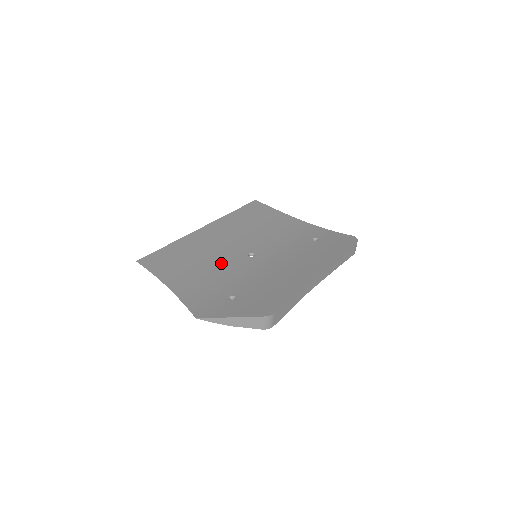
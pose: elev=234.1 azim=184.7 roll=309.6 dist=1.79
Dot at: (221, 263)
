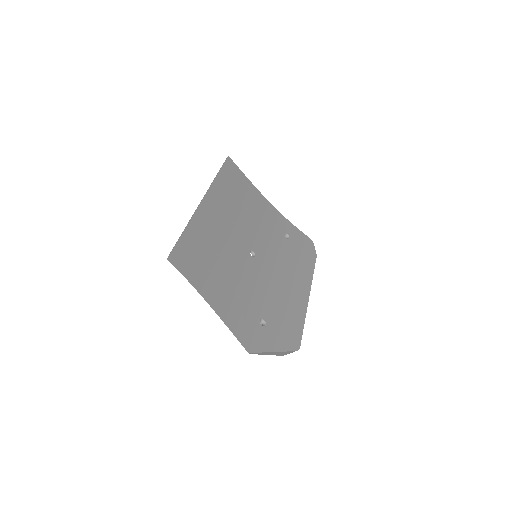
Dot at: (236, 266)
